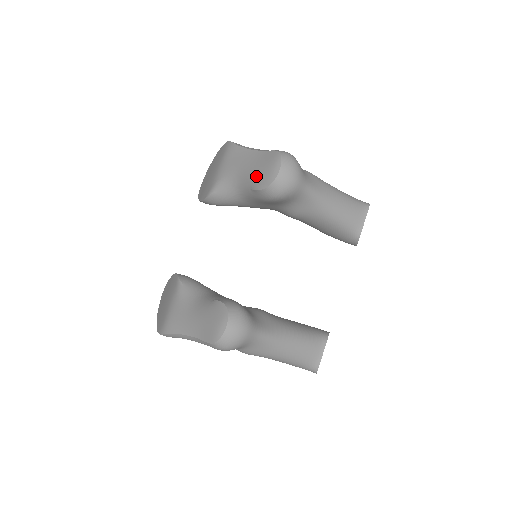
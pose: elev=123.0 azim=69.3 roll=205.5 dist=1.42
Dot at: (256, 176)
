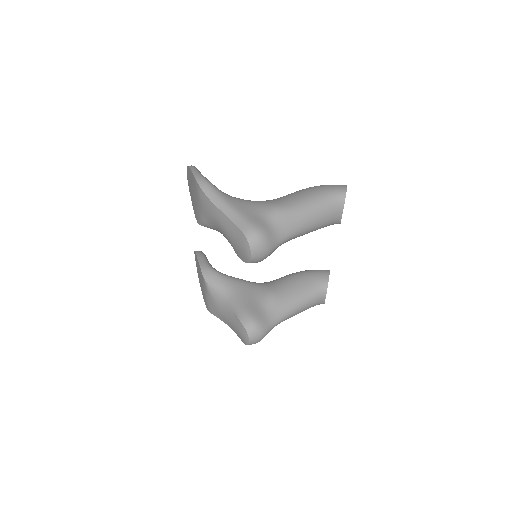
Dot at: (234, 246)
